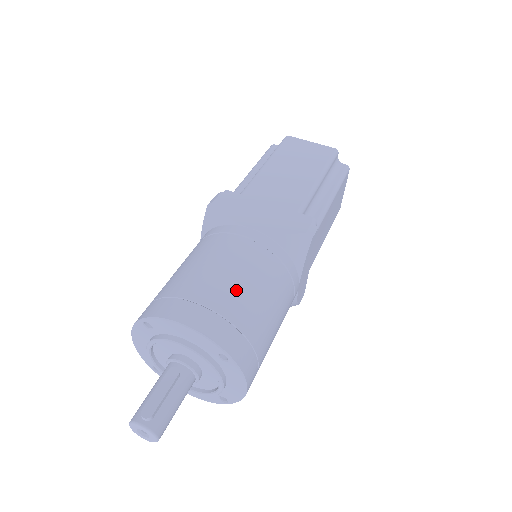
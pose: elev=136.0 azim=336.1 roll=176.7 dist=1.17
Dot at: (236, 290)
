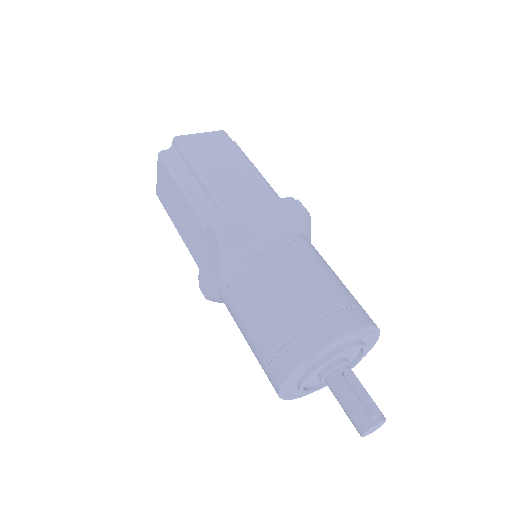
Dot at: (333, 283)
